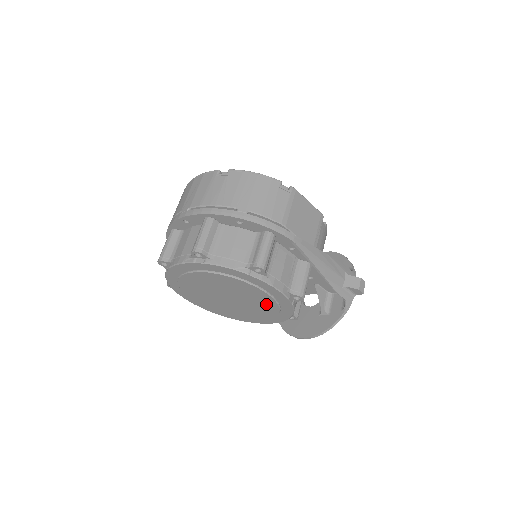
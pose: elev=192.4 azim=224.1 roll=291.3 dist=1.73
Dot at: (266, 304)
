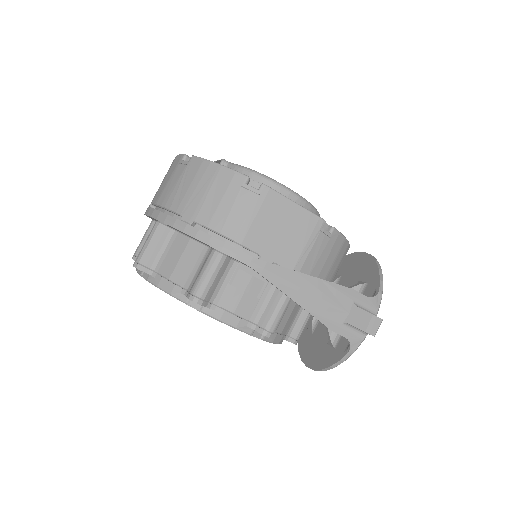
Dot at: occluded
